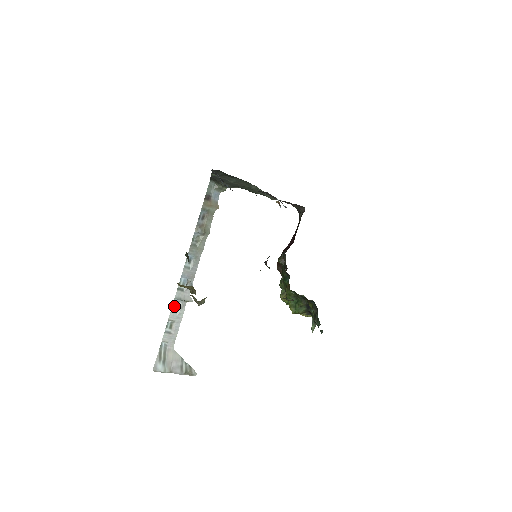
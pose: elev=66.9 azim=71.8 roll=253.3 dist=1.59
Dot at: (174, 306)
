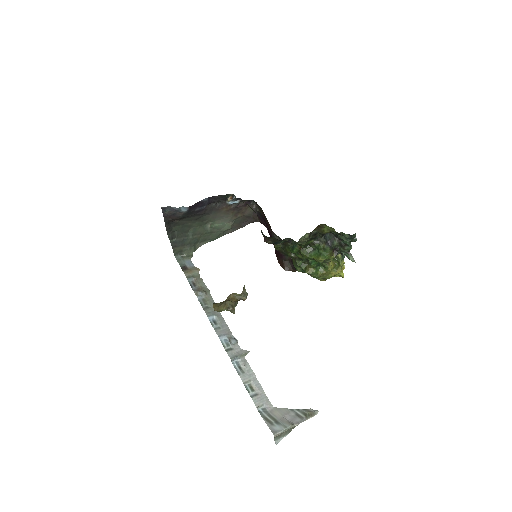
Dot at: (237, 368)
